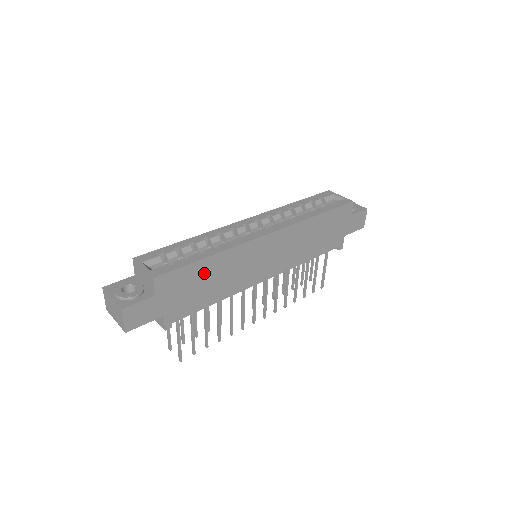
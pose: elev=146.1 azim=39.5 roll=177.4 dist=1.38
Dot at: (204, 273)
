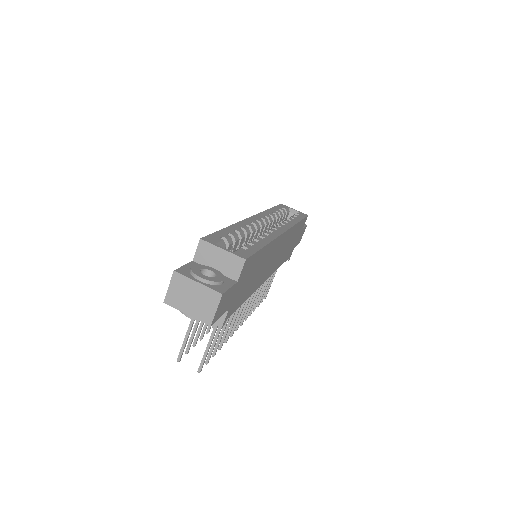
Dot at: (258, 263)
